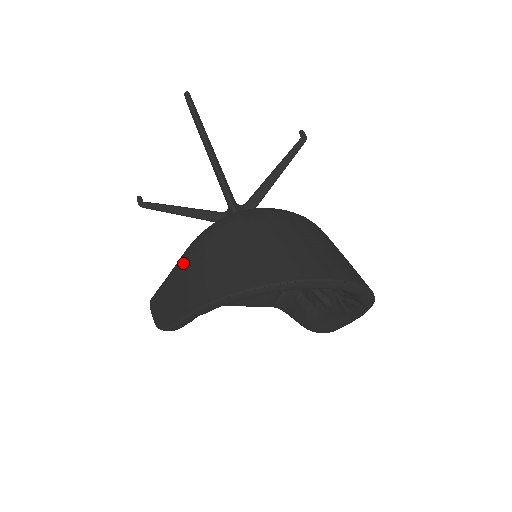
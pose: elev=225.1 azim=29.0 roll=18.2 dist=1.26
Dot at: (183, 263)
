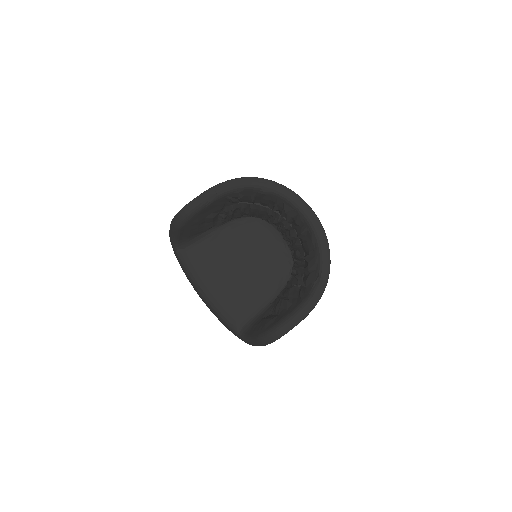
Dot at: occluded
